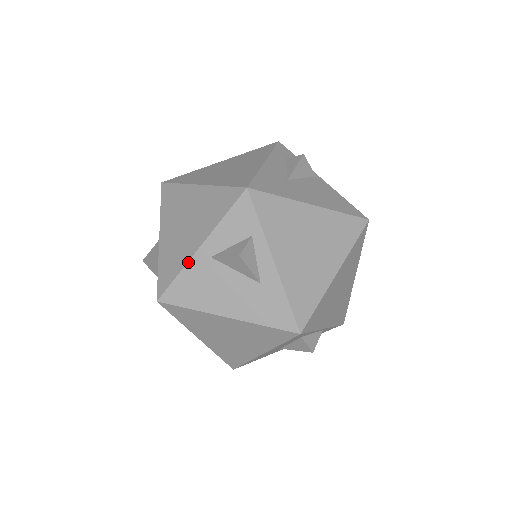
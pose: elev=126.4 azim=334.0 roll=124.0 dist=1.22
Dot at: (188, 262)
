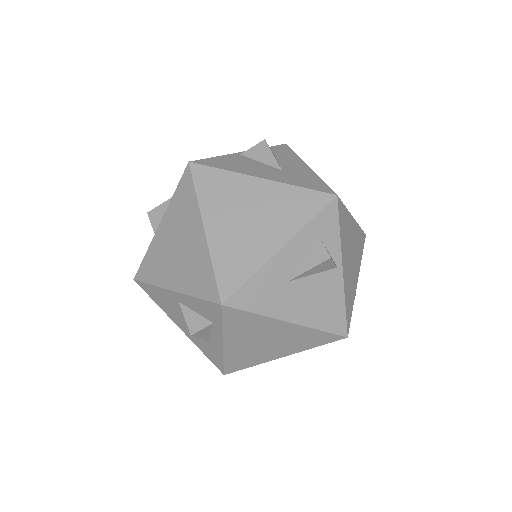
Dot at: (161, 288)
